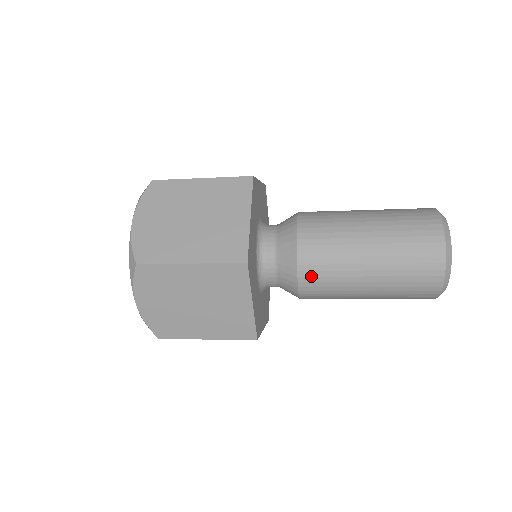
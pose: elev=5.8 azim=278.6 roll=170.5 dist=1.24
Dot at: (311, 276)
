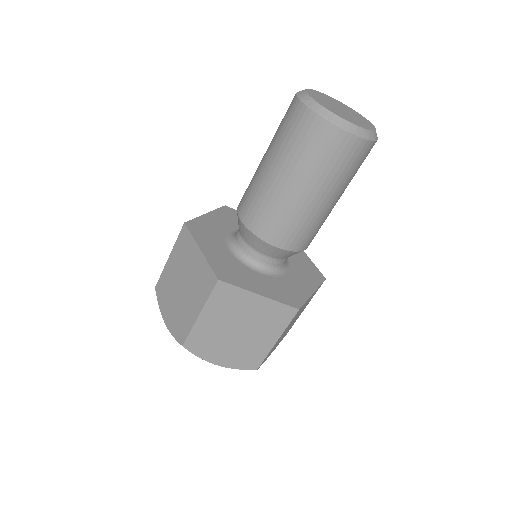
Dot at: (277, 235)
